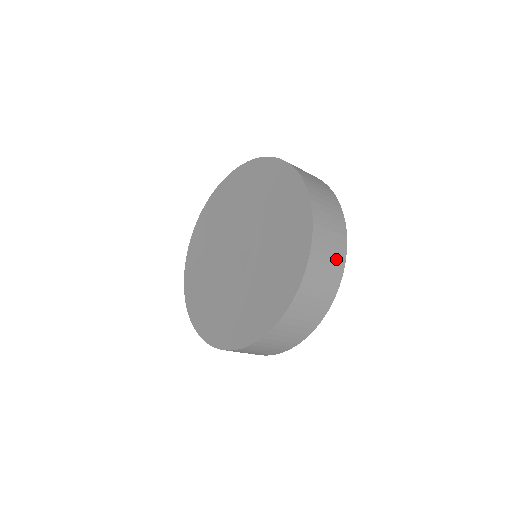
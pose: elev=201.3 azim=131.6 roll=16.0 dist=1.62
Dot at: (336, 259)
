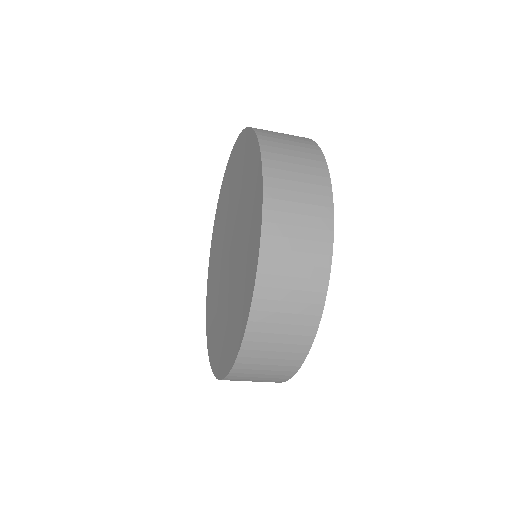
Dot at: (312, 254)
